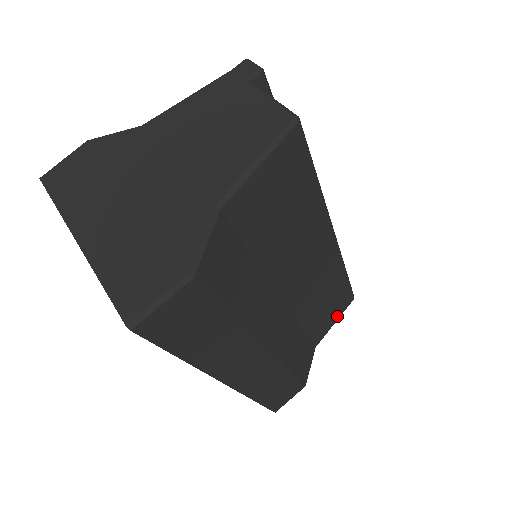
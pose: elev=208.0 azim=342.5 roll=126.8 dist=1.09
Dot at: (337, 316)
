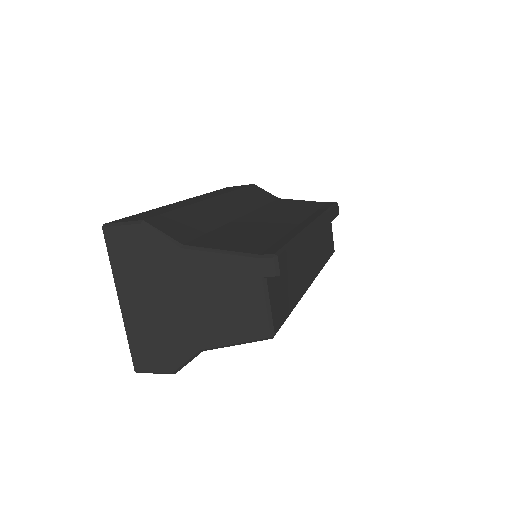
Dot at: occluded
